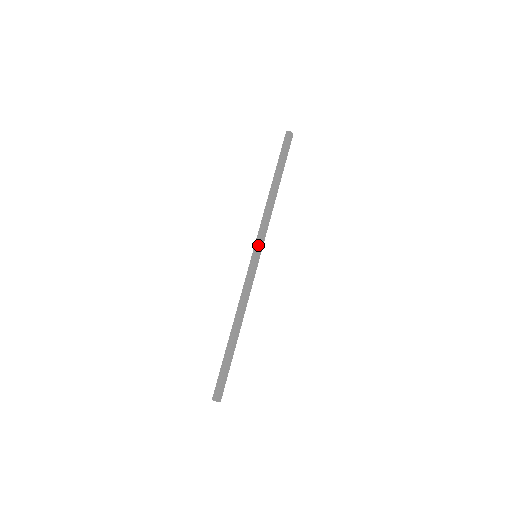
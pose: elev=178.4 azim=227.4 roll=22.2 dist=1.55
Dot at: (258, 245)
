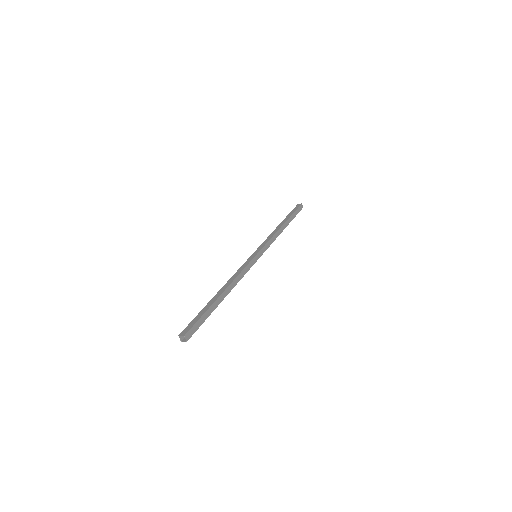
Dot at: (261, 248)
